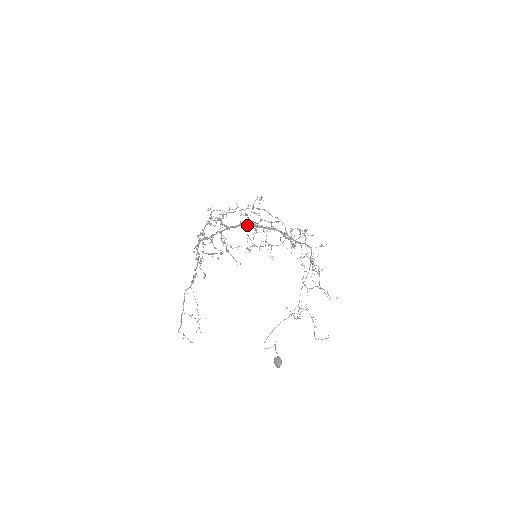
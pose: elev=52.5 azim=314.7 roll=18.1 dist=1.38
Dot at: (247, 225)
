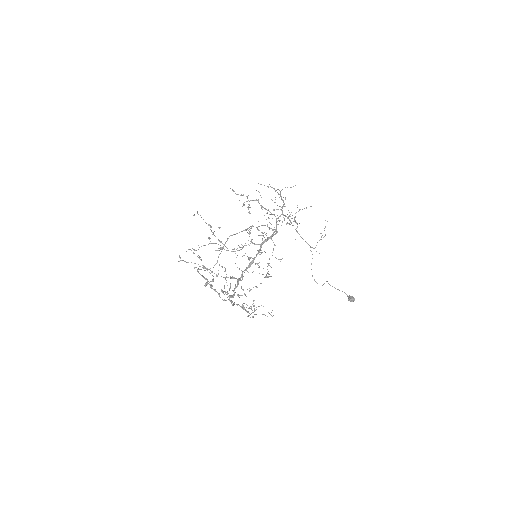
Dot at: occluded
